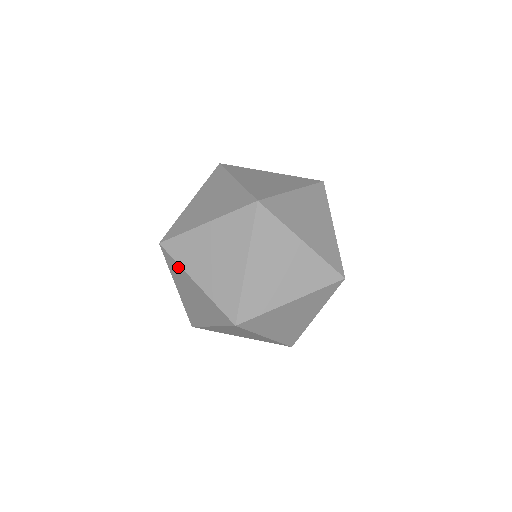
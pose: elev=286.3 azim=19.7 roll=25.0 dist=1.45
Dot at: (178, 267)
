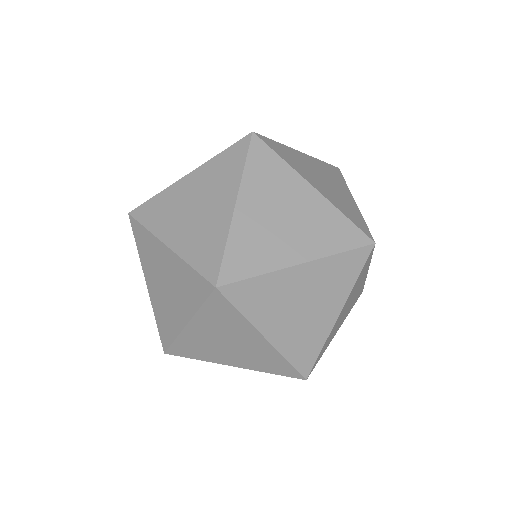
Dot at: occluded
